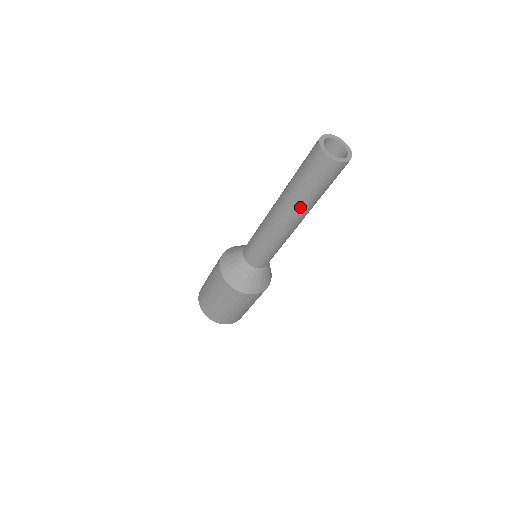
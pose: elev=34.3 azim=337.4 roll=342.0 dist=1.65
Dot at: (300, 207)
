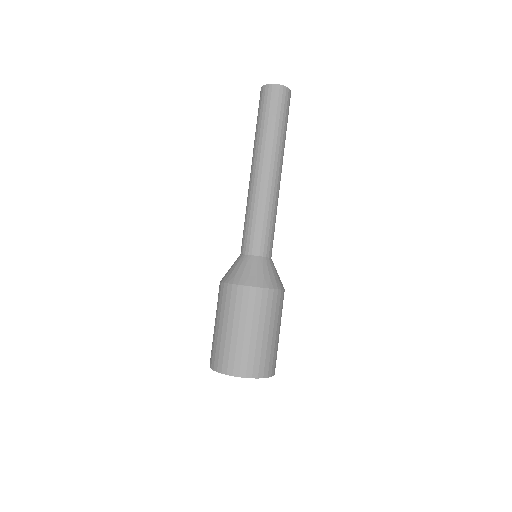
Dot at: (276, 147)
